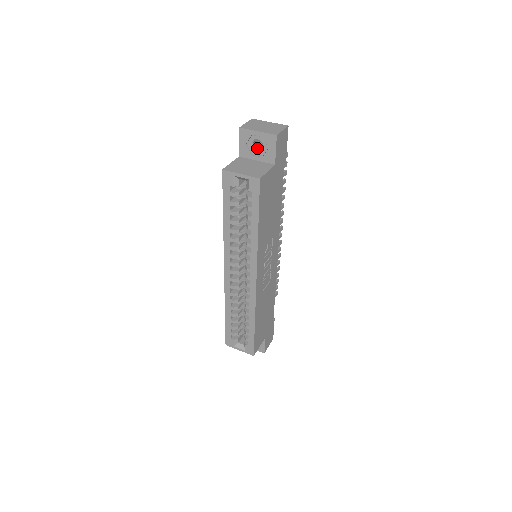
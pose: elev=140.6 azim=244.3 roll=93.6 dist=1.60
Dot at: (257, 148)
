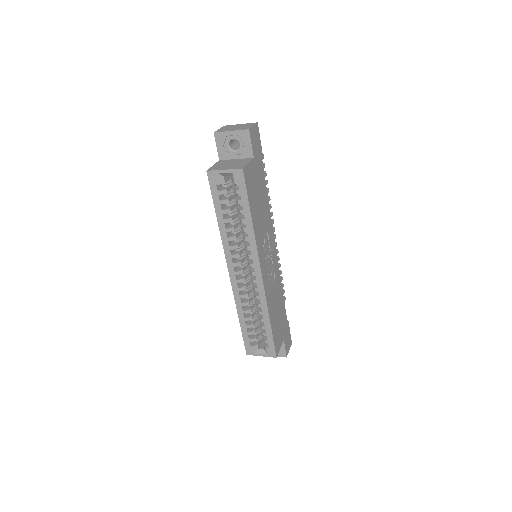
Dot at: (234, 148)
